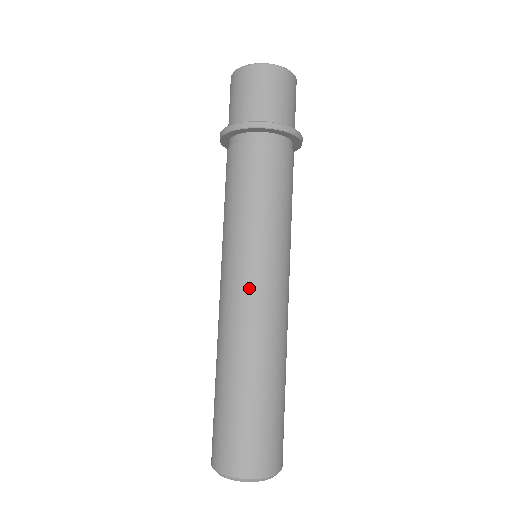
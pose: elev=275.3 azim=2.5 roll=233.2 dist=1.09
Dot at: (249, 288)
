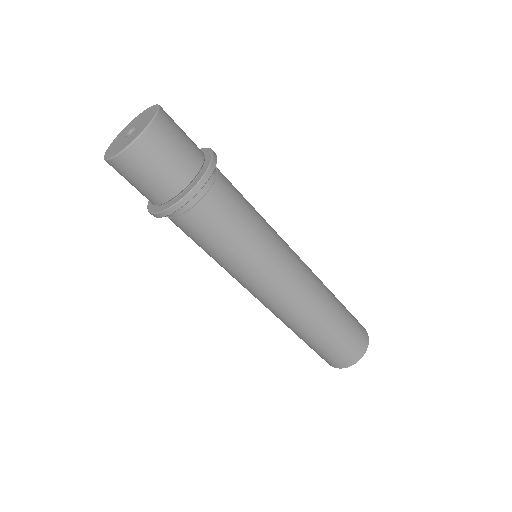
Dot at: (275, 295)
